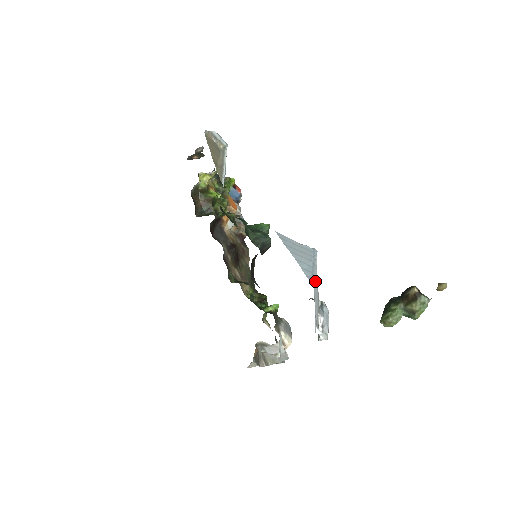
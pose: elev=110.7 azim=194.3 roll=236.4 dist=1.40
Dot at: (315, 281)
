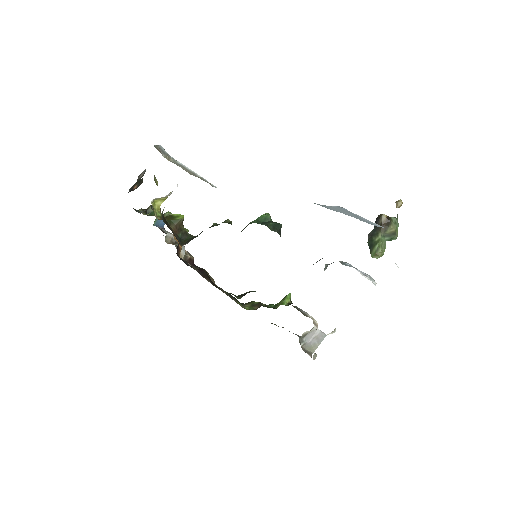
Dot at: (377, 224)
